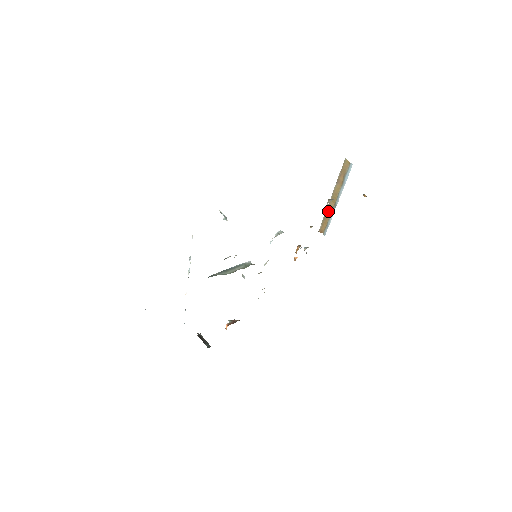
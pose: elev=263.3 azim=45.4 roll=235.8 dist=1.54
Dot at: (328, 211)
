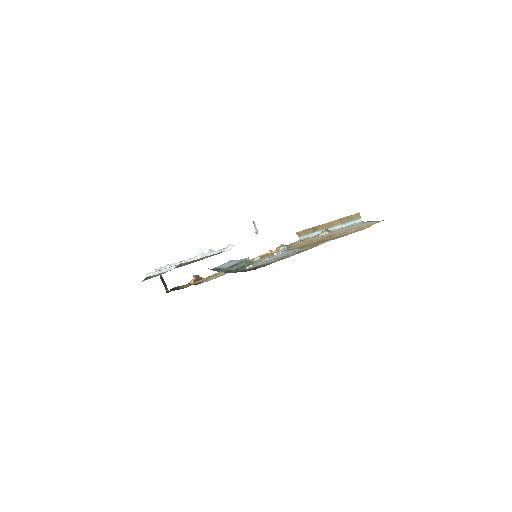
Dot at: (316, 228)
